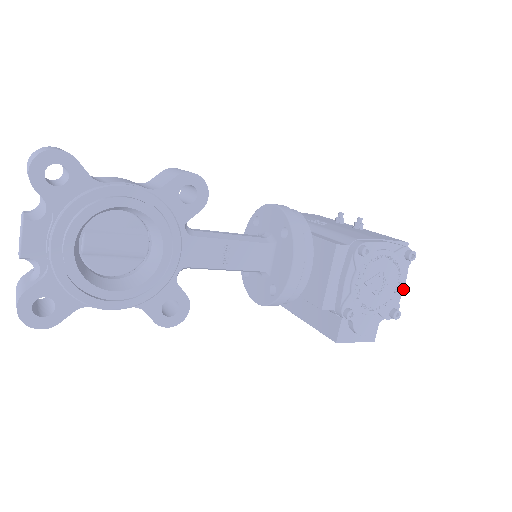
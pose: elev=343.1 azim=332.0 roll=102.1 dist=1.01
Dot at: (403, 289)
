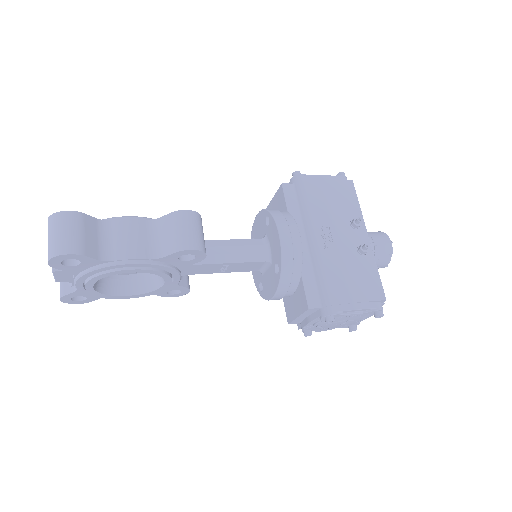
Dot at: occluded
